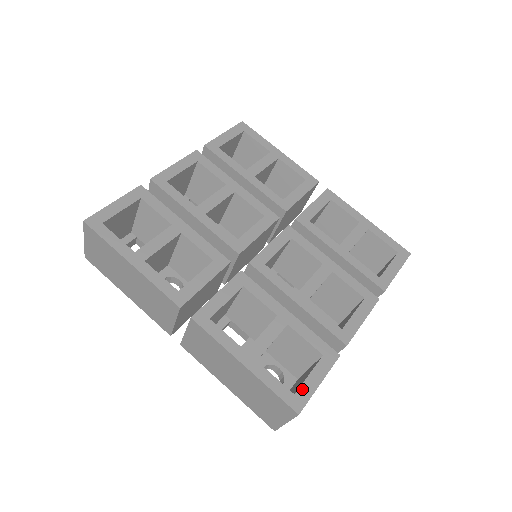
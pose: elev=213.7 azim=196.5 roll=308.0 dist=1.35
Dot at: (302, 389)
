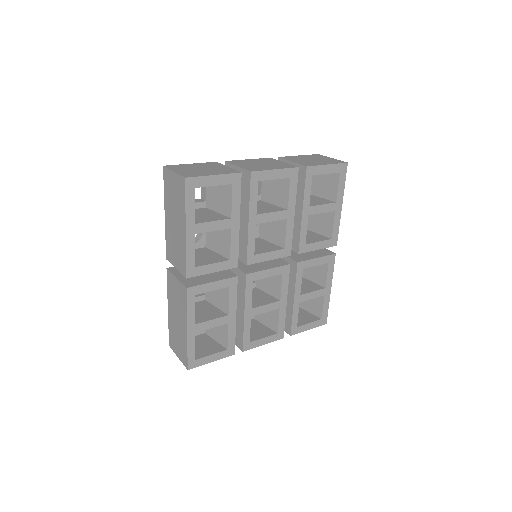
Dot at: (201, 360)
